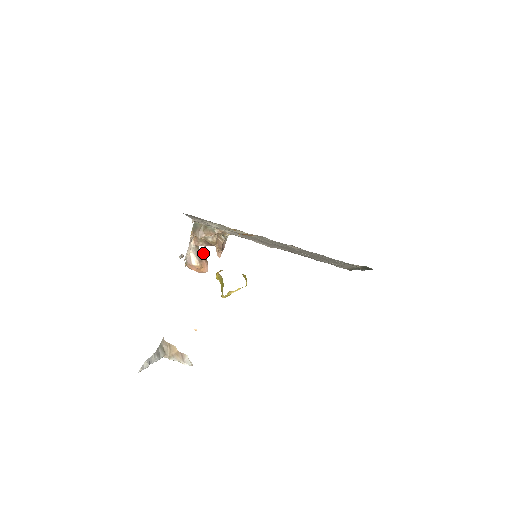
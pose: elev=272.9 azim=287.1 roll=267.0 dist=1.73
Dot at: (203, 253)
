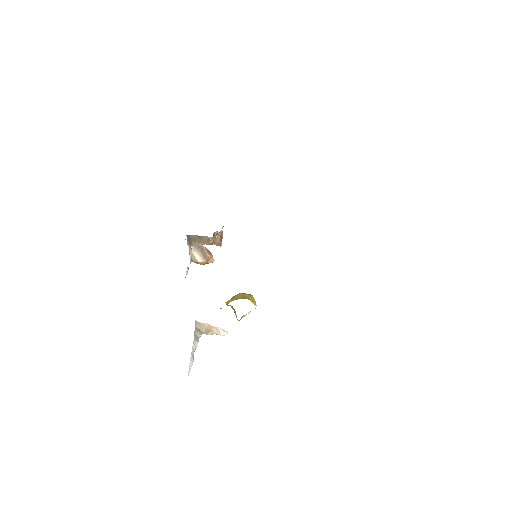
Dot at: (204, 247)
